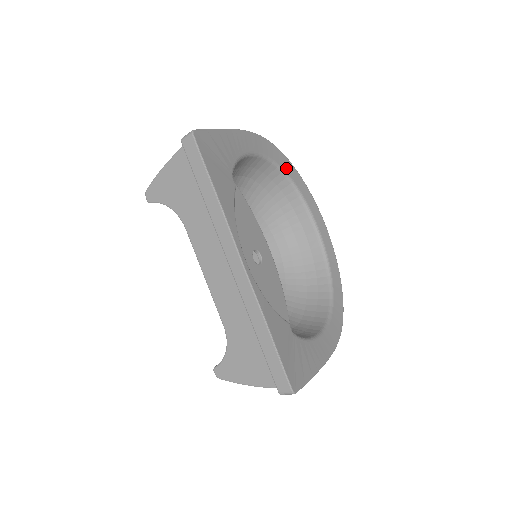
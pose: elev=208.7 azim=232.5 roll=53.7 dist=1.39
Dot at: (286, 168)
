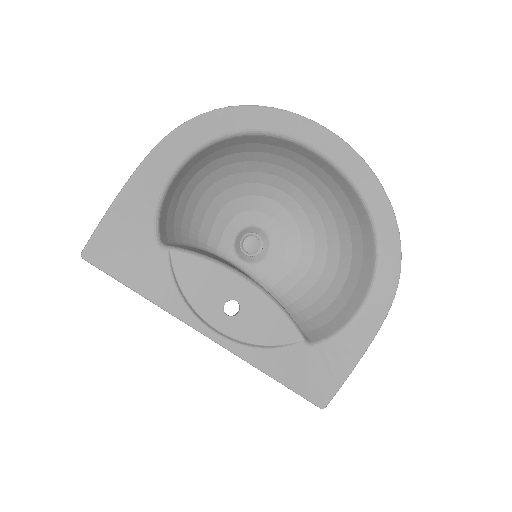
Dot at: (240, 124)
